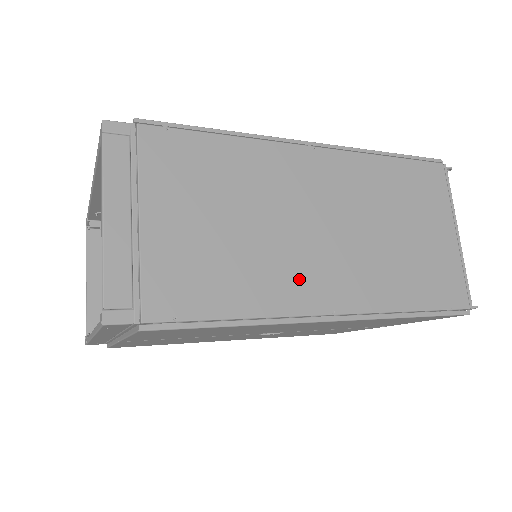
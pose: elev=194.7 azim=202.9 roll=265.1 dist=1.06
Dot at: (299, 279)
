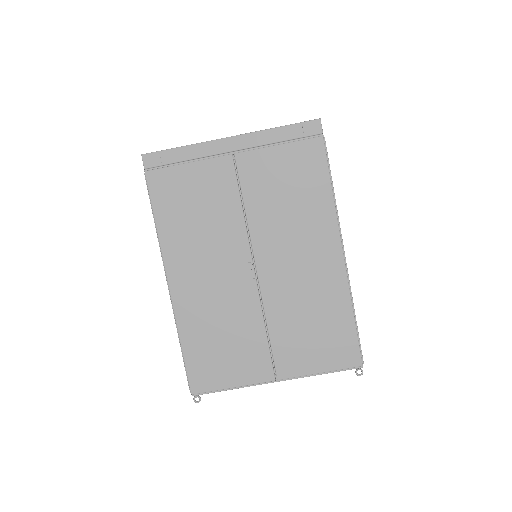
Dot at: occluded
